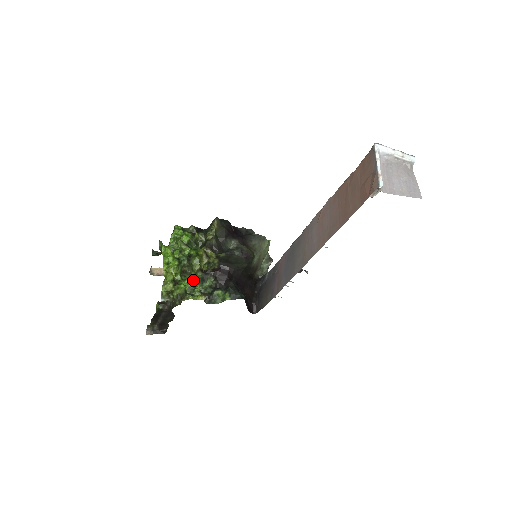
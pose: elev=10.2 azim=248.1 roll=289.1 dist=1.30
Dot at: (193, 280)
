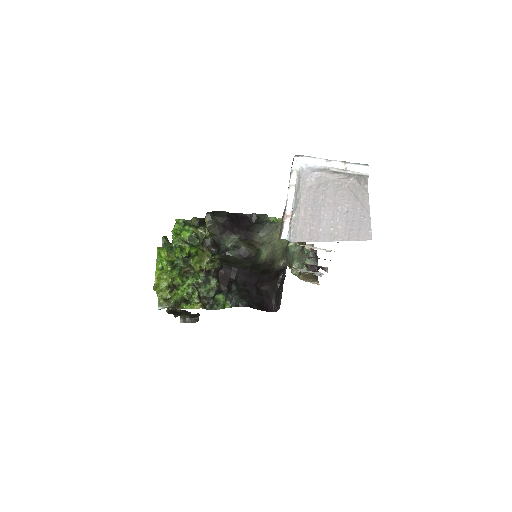
Dot at: (191, 284)
